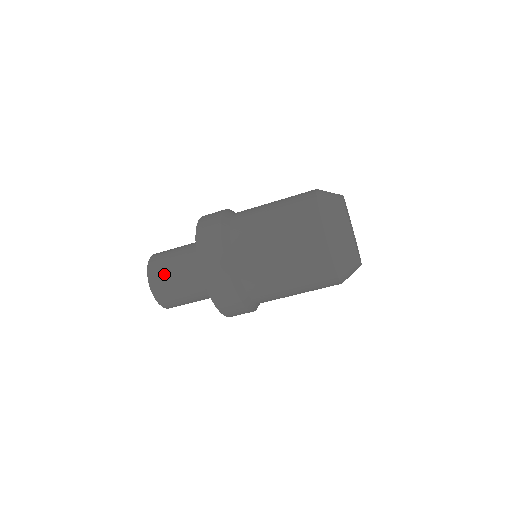
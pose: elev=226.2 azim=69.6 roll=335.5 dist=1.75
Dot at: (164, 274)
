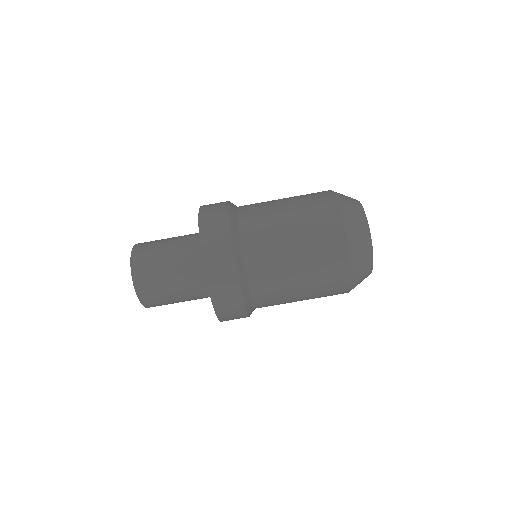
Dot at: (151, 258)
